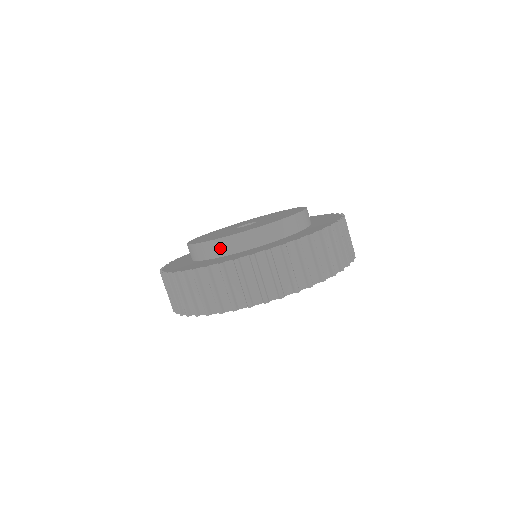
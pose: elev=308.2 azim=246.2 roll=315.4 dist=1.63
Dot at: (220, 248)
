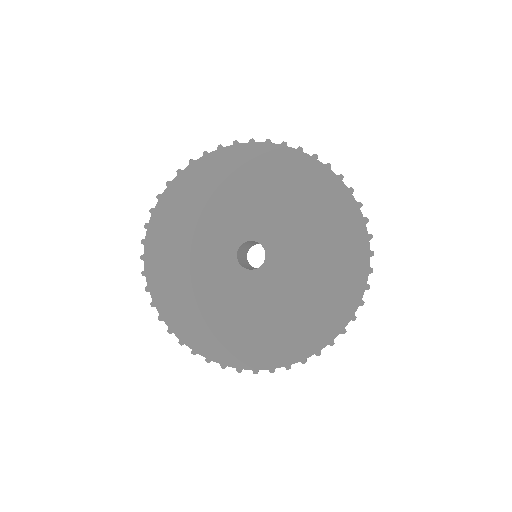
Dot at: occluded
